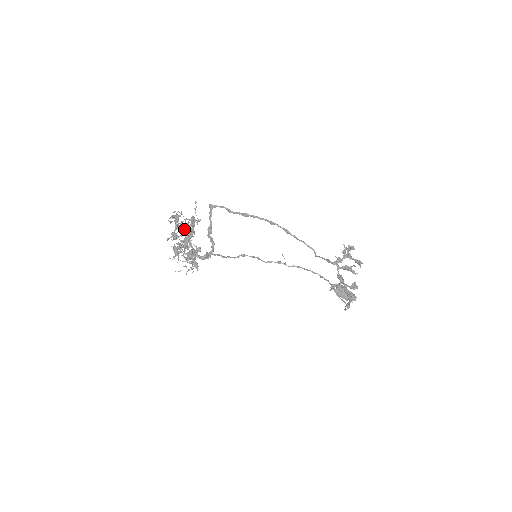
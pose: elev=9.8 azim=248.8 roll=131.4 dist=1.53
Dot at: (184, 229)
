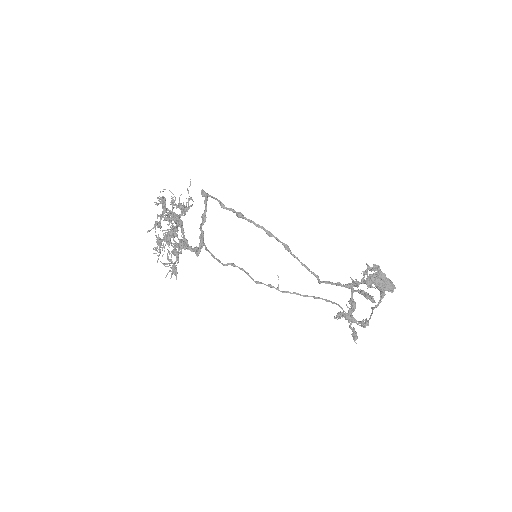
Dot at: (169, 219)
